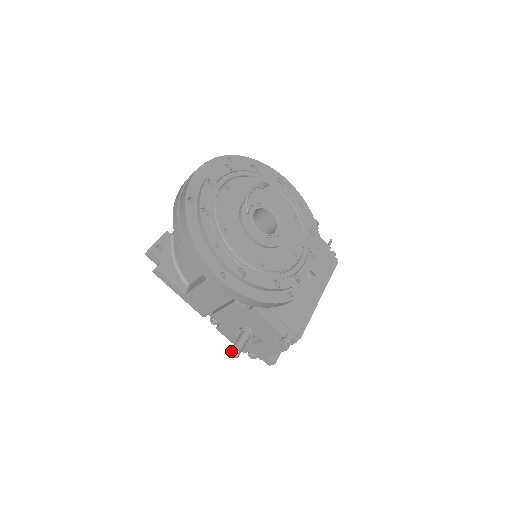
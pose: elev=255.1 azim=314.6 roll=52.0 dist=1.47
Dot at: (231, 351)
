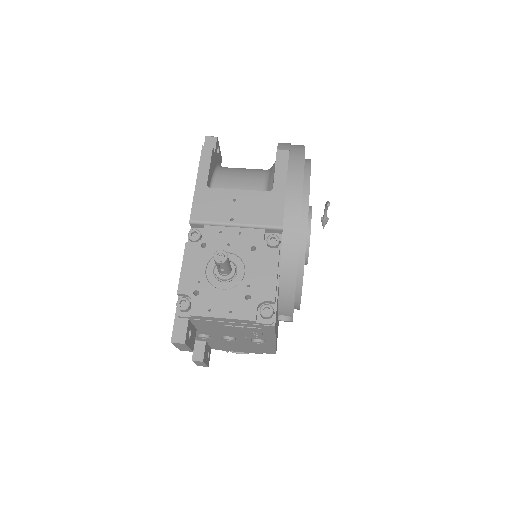
Dot at: occluded
